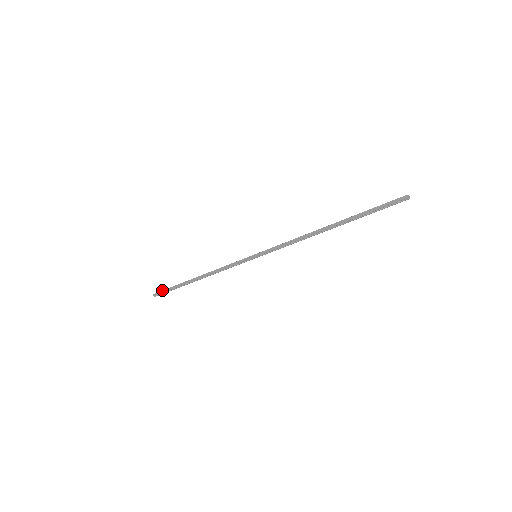
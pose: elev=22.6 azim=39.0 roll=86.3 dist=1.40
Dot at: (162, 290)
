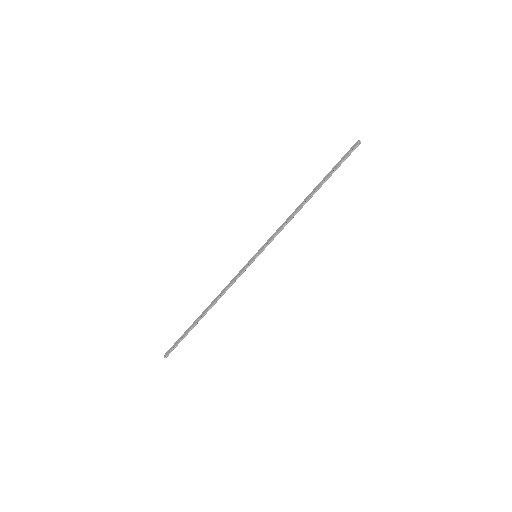
Dot at: (173, 345)
